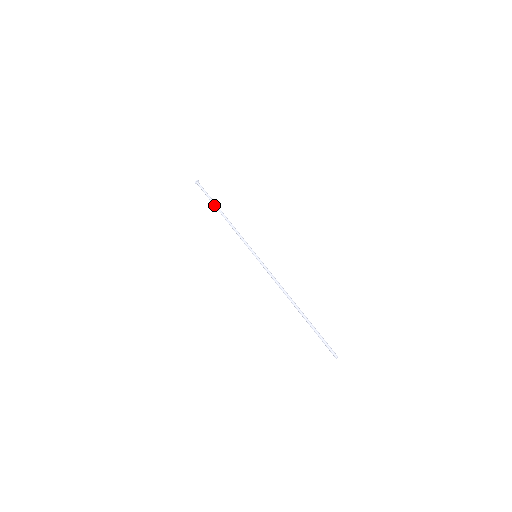
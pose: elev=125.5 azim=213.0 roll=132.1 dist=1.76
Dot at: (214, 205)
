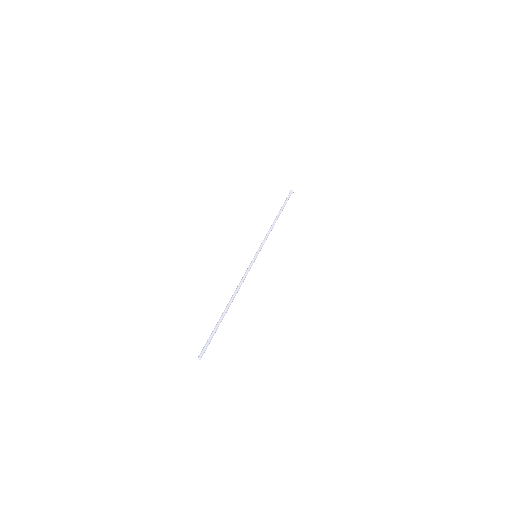
Dot at: (280, 210)
